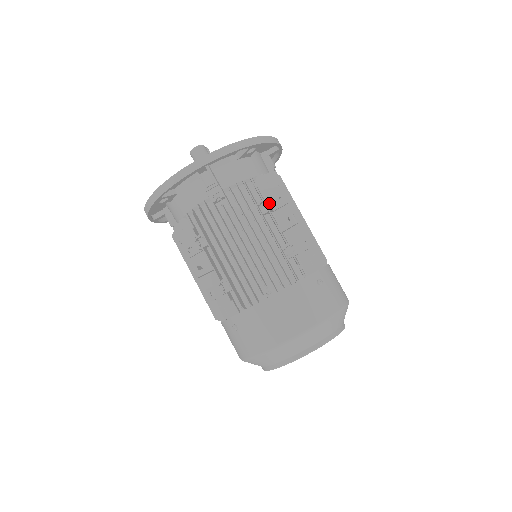
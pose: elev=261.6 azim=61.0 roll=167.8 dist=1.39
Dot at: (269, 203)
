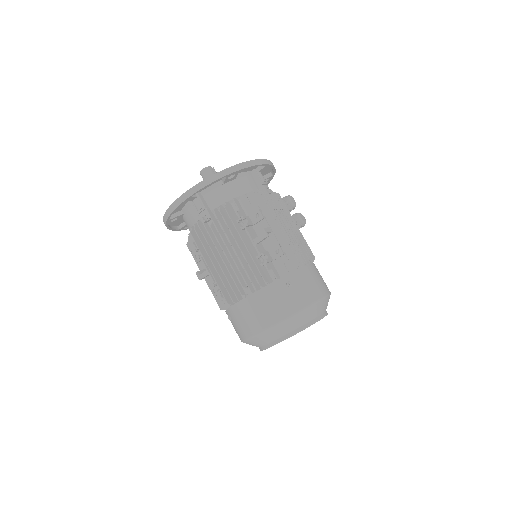
Dot at: (247, 220)
